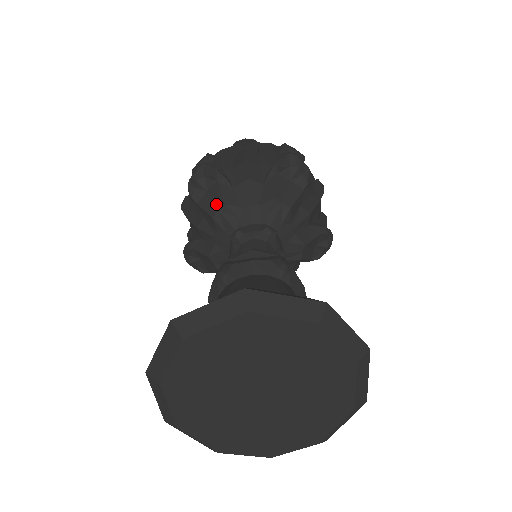
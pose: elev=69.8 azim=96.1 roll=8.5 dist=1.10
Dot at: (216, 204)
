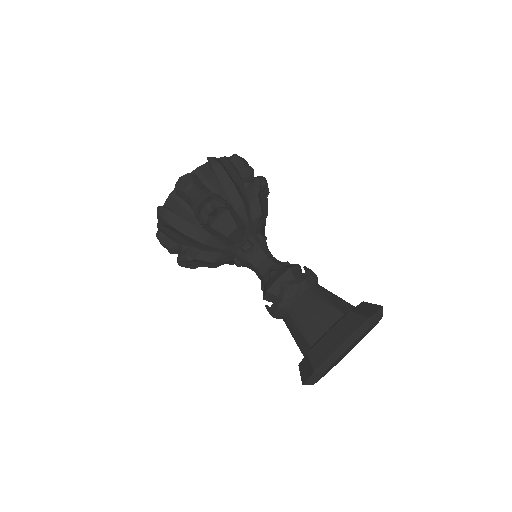
Dot at: (209, 264)
